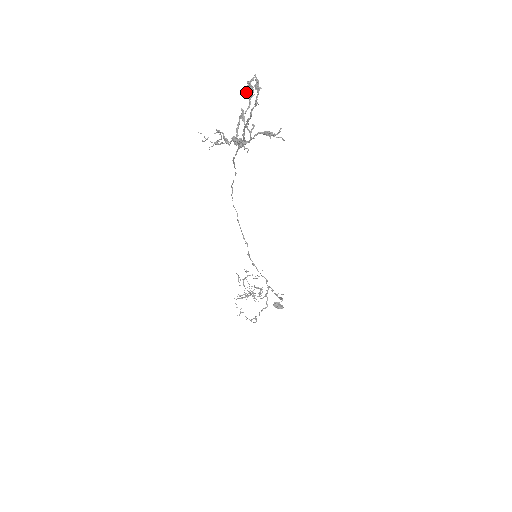
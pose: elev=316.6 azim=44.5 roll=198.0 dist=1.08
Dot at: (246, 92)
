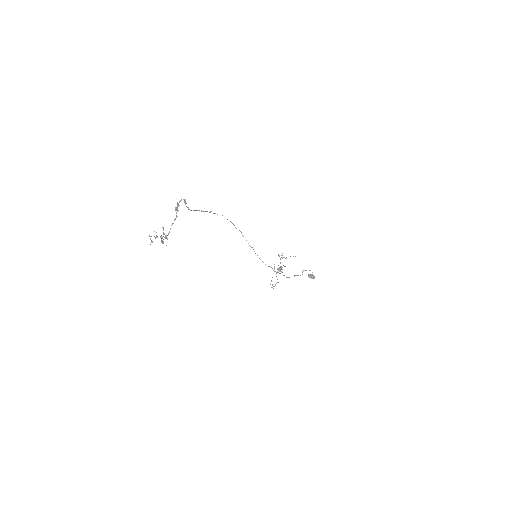
Dot at: (176, 208)
